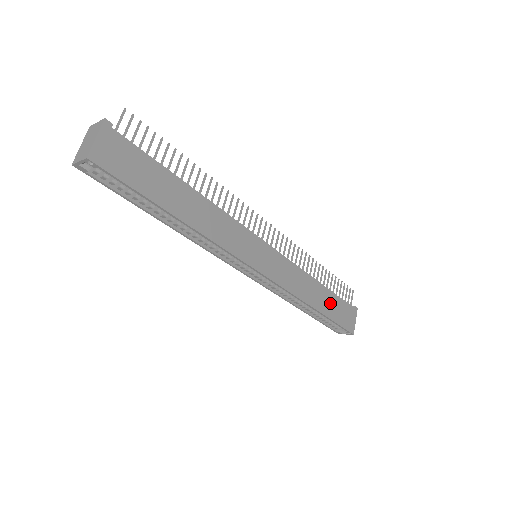
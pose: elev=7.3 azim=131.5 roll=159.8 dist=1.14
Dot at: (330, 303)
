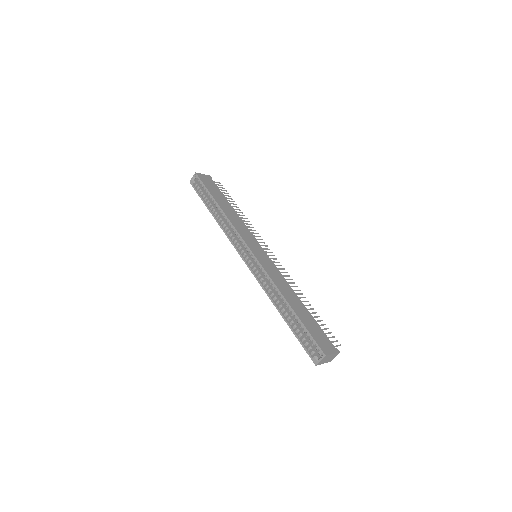
Dot at: (306, 317)
